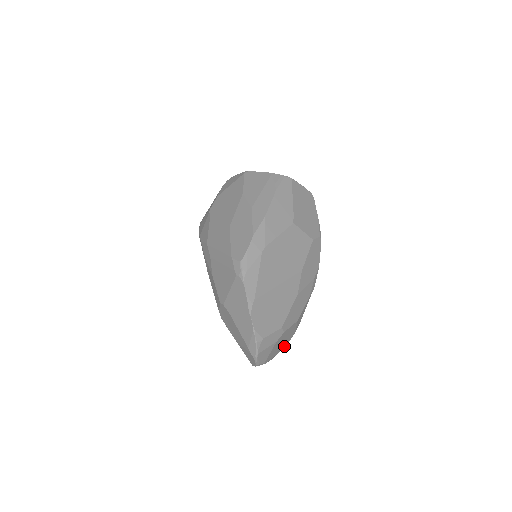
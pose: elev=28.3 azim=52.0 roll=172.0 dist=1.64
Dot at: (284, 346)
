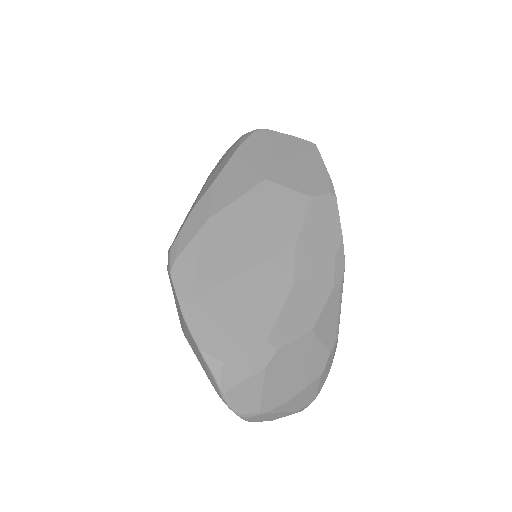
Dot at: (312, 381)
